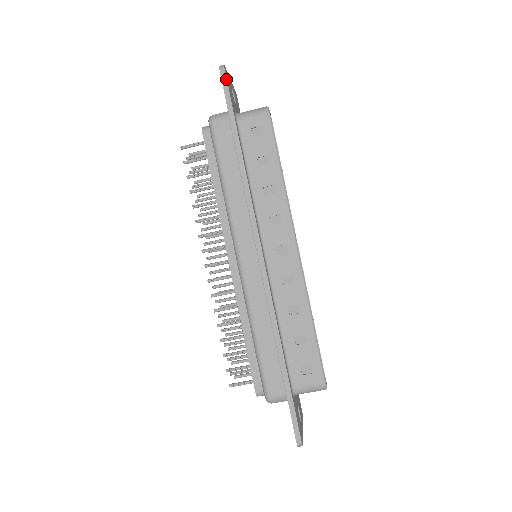
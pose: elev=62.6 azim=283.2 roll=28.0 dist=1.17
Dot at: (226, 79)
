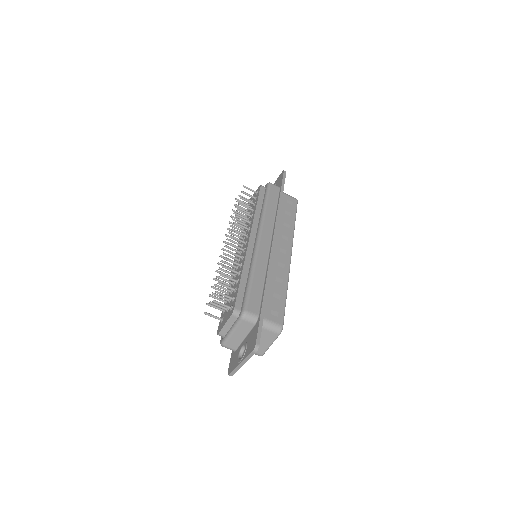
Dot at: occluded
